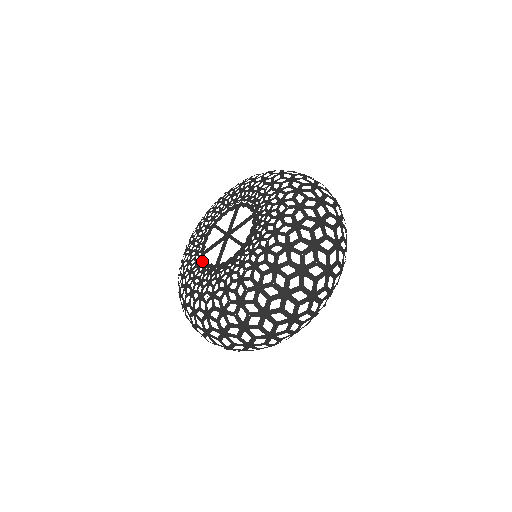
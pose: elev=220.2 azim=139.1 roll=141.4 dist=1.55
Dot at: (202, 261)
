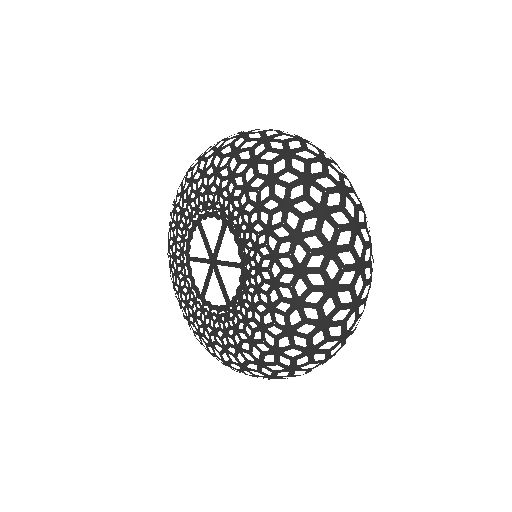
Dot at: occluded
